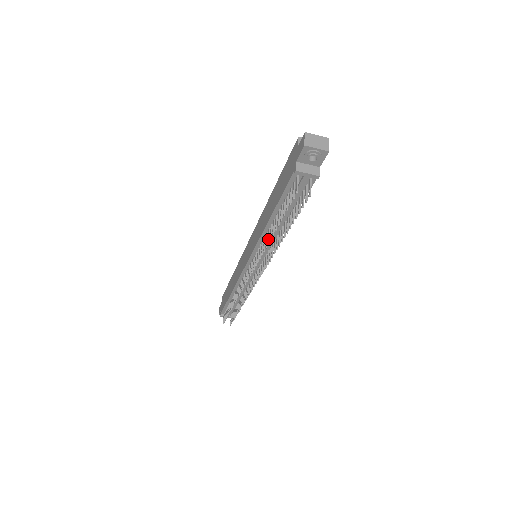
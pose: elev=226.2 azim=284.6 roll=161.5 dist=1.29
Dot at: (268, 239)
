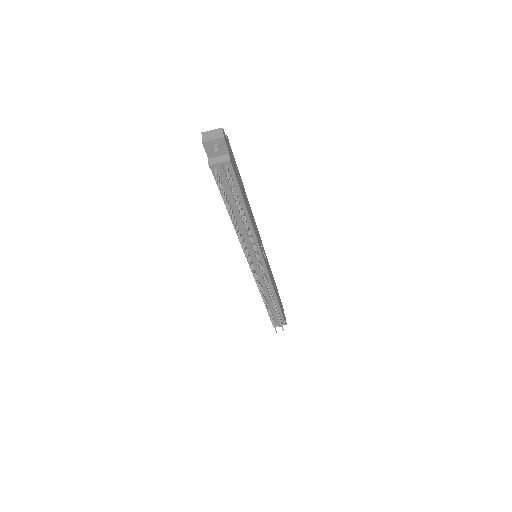
Dot at: (237, 233)
